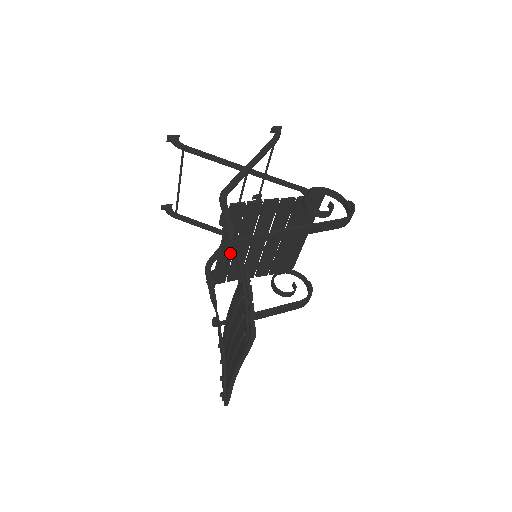
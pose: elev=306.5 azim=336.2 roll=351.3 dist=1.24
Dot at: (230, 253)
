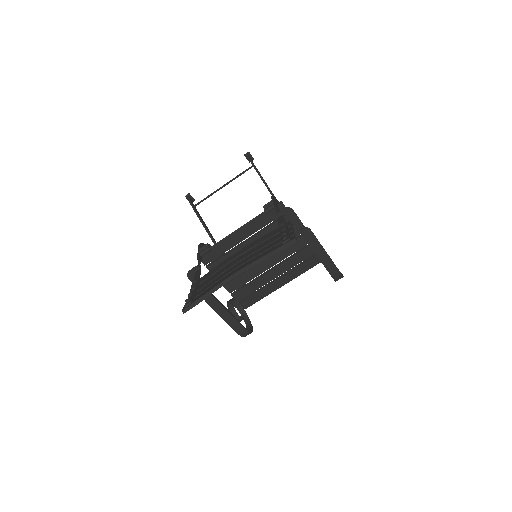
Dot at: (276, 213)
